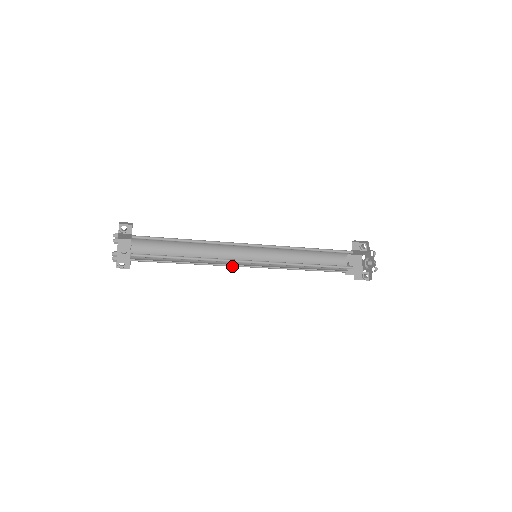
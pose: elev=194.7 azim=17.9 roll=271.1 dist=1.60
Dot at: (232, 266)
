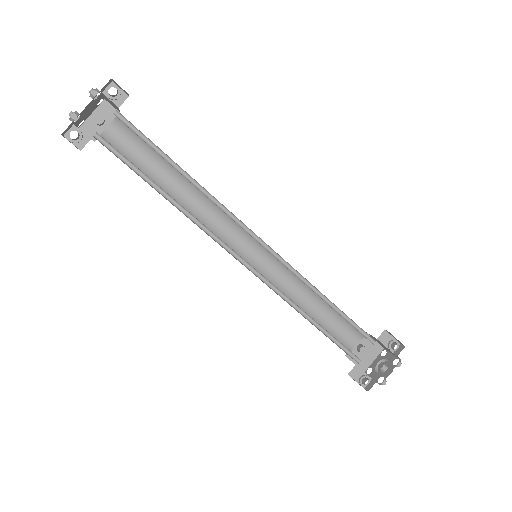
Dot at: occluded
